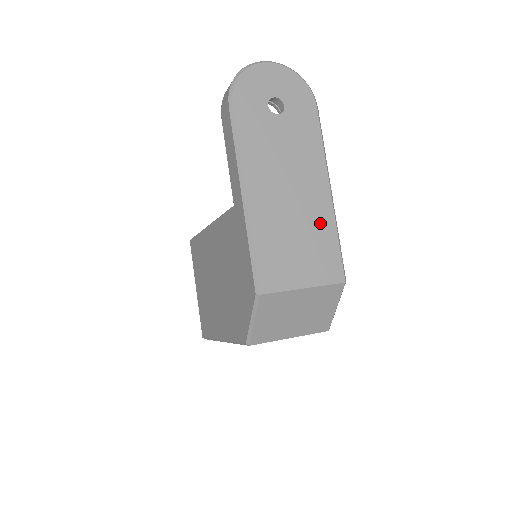
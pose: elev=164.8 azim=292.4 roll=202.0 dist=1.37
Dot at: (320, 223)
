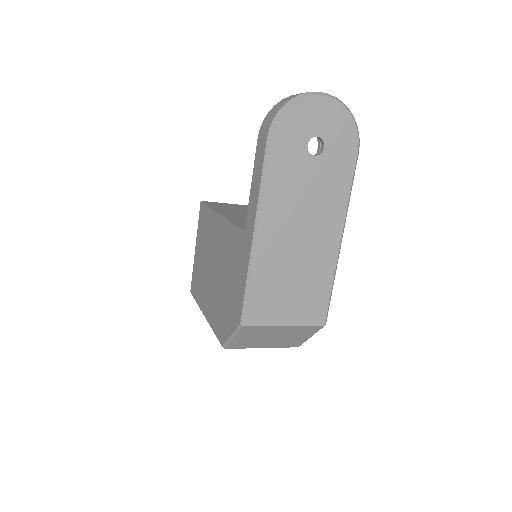
Dot at: (320, 270)
